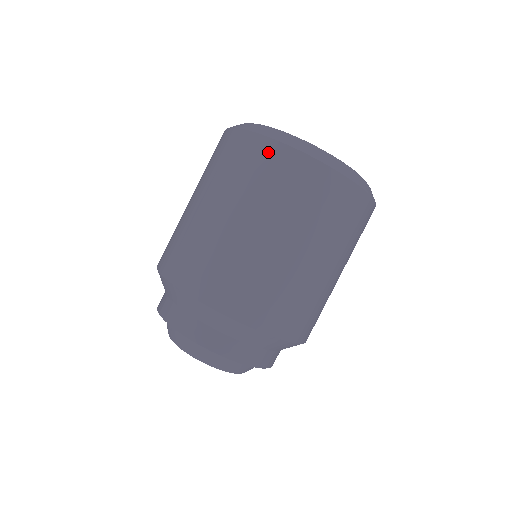
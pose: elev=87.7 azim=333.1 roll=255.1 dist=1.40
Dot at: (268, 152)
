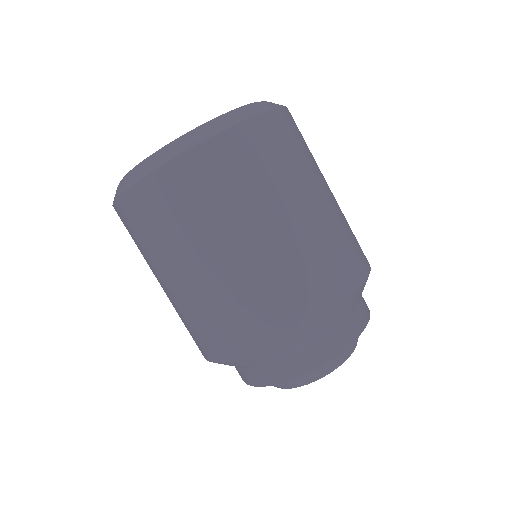
Dot at: (261, 132)
